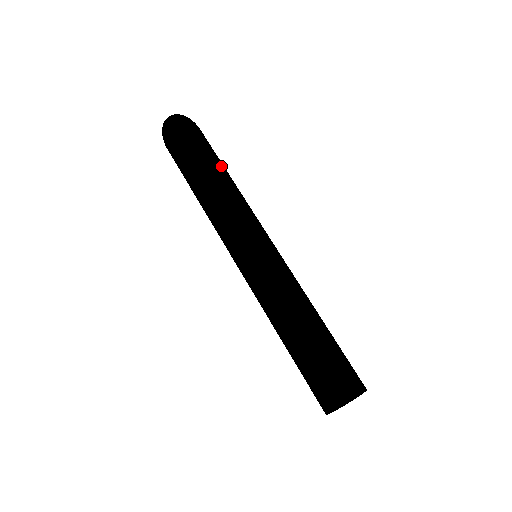
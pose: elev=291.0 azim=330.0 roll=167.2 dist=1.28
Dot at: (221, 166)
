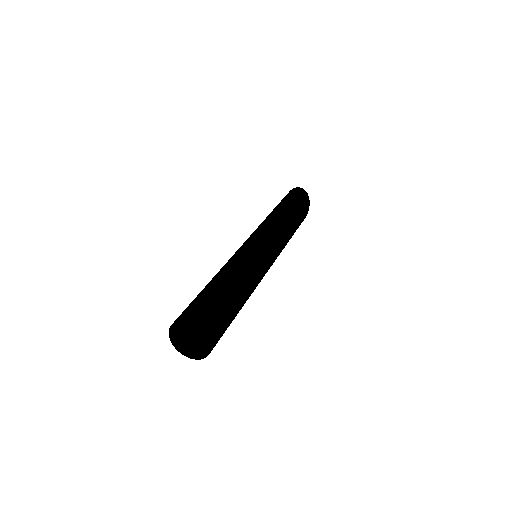
Dot at: (295, 213)
